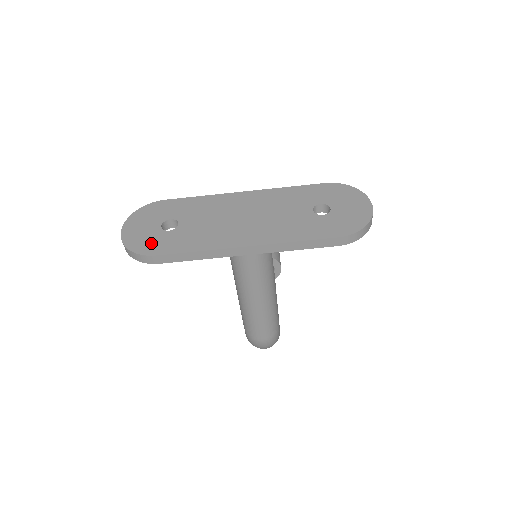
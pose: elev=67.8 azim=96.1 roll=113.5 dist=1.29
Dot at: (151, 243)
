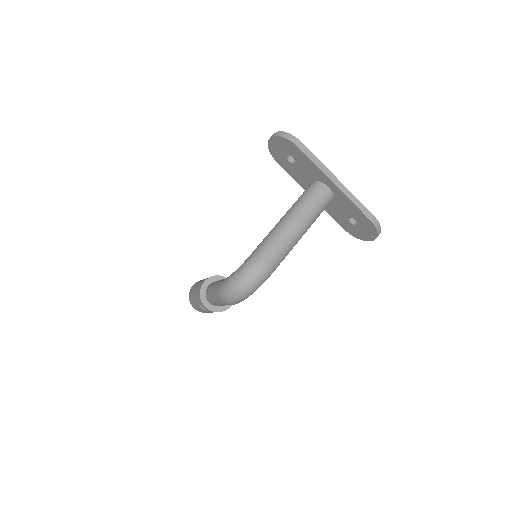
Dot at: occluded
